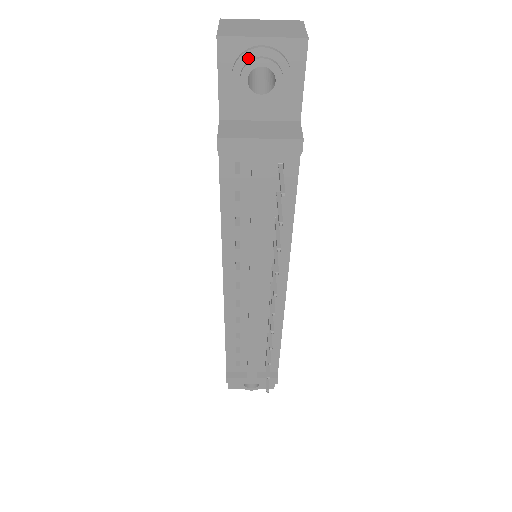
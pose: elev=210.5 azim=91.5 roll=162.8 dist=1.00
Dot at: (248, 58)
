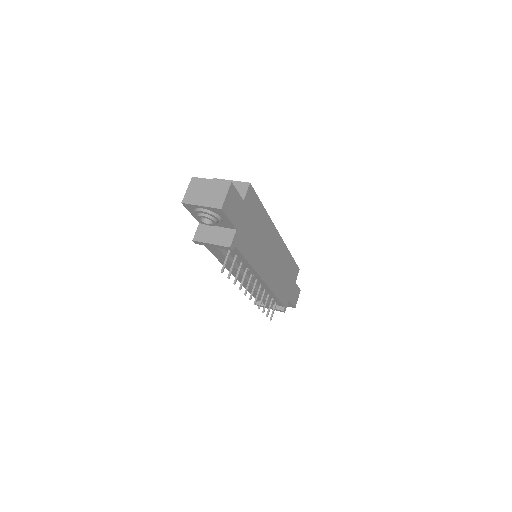
Dot at: (197, 213)
